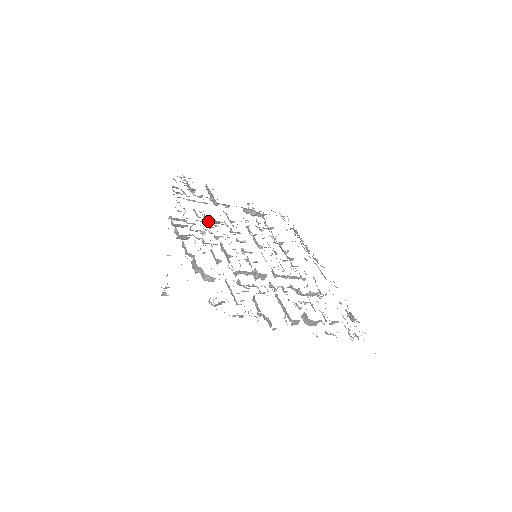
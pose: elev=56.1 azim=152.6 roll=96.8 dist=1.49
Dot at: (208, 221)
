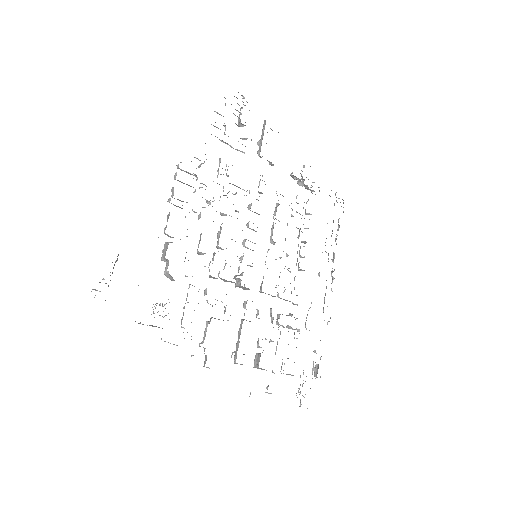
Dot at: occluded
